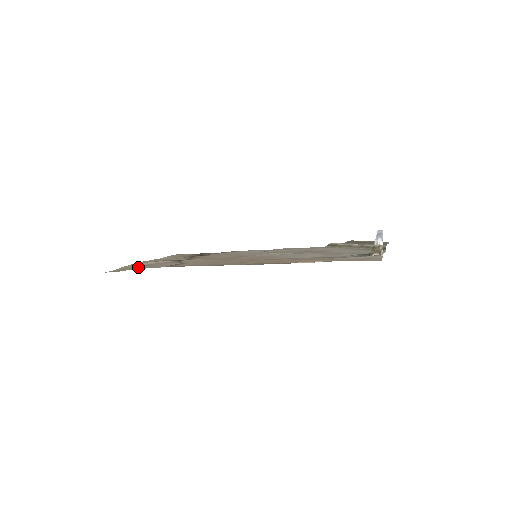
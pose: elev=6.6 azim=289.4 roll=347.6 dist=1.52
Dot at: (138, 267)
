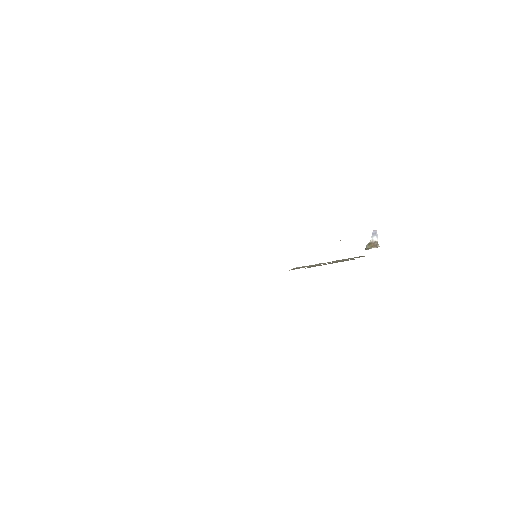
Dot at: occluded
